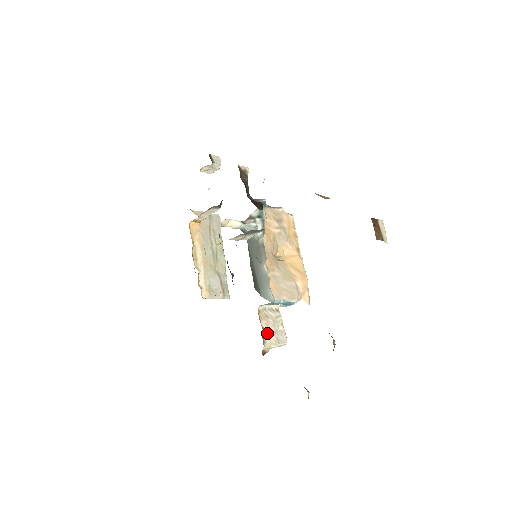
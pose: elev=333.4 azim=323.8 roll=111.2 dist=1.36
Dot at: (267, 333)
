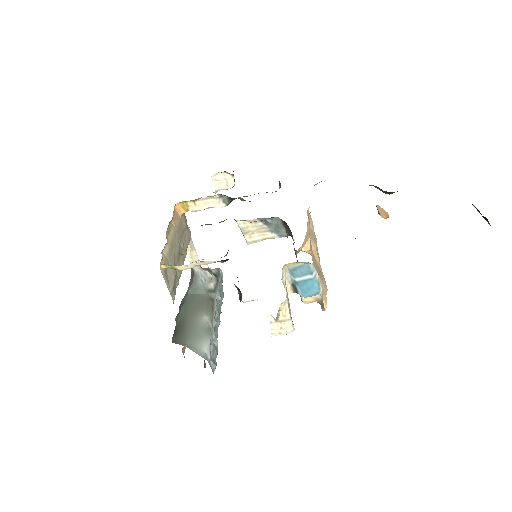
Dot at: occluded
